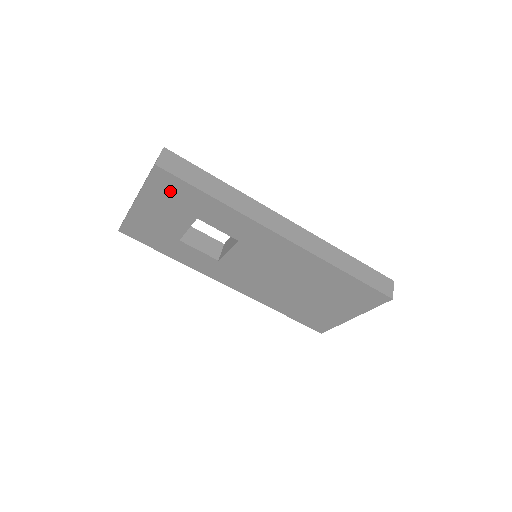
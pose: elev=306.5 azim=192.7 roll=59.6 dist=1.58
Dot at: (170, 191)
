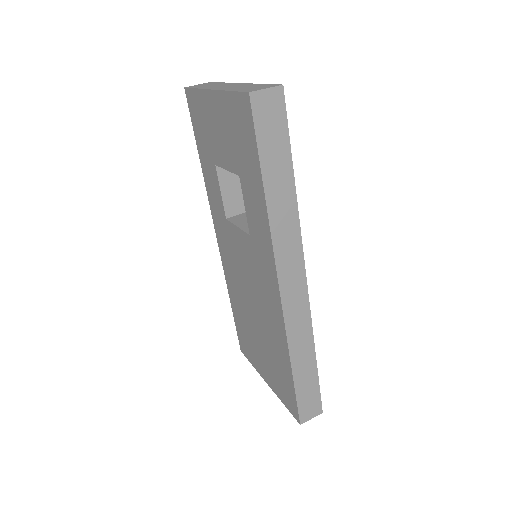
Dot at: (241, 128)
